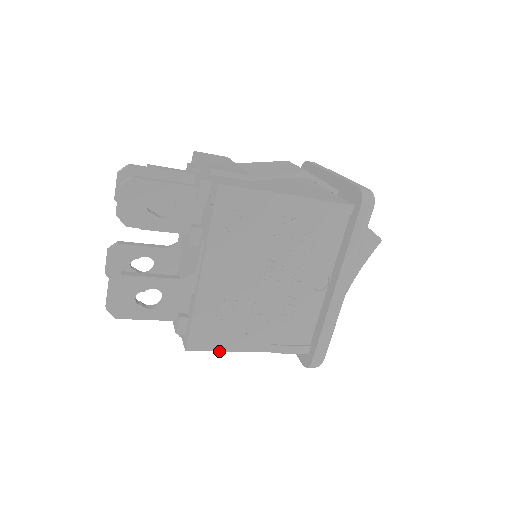
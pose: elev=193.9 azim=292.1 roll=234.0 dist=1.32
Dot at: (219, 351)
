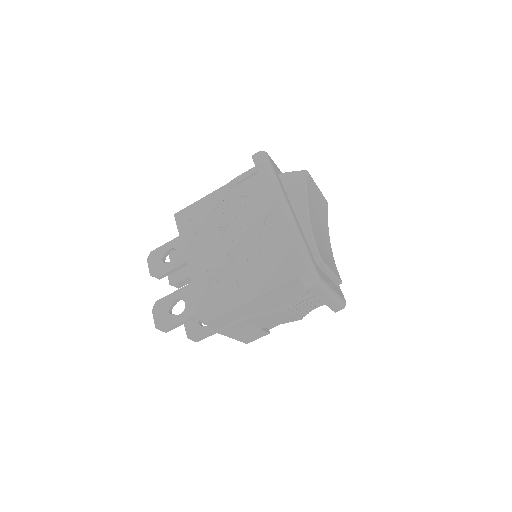
Dot at: (227, 312)
